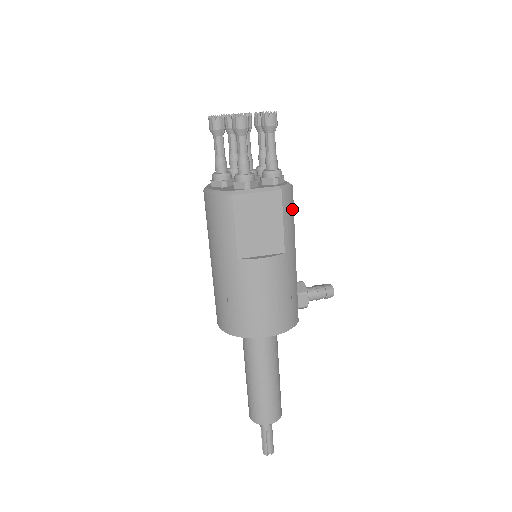
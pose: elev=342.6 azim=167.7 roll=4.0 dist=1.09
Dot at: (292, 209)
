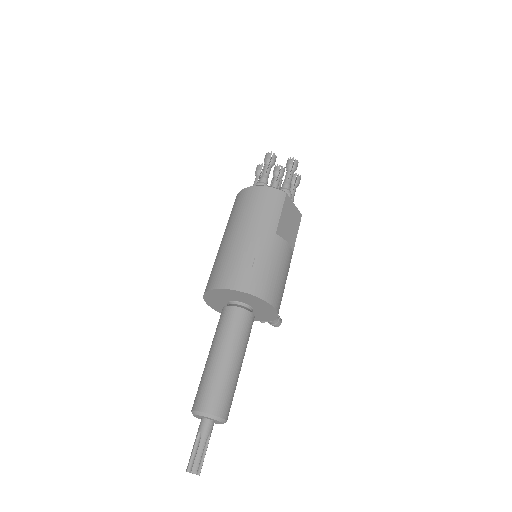
Dot at: occluded
